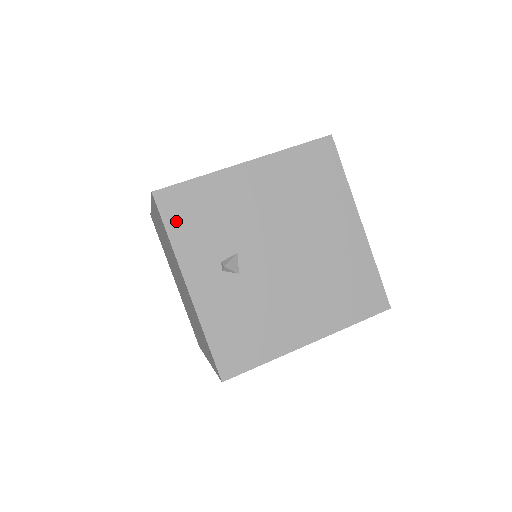
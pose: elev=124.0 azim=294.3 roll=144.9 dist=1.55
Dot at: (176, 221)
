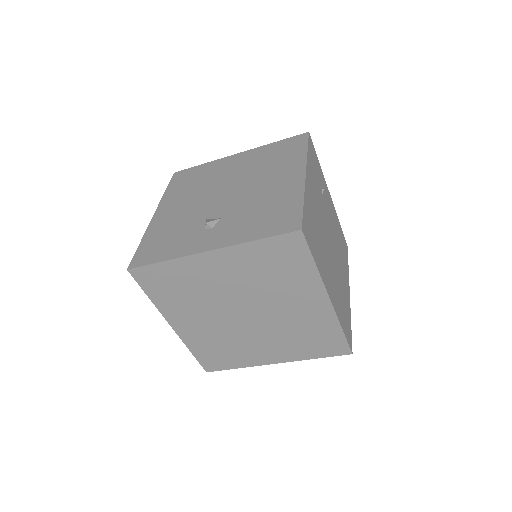
Dot at: (157, 256)
